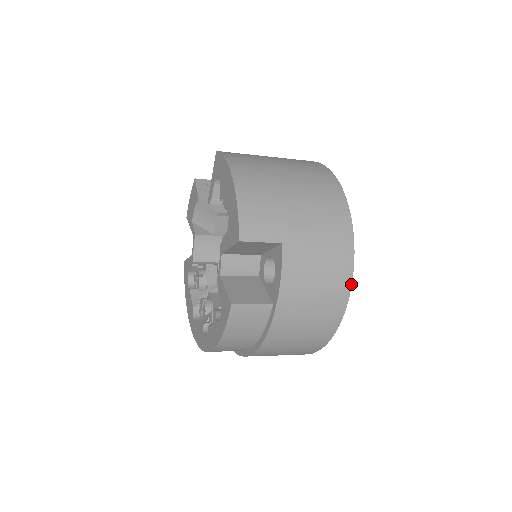
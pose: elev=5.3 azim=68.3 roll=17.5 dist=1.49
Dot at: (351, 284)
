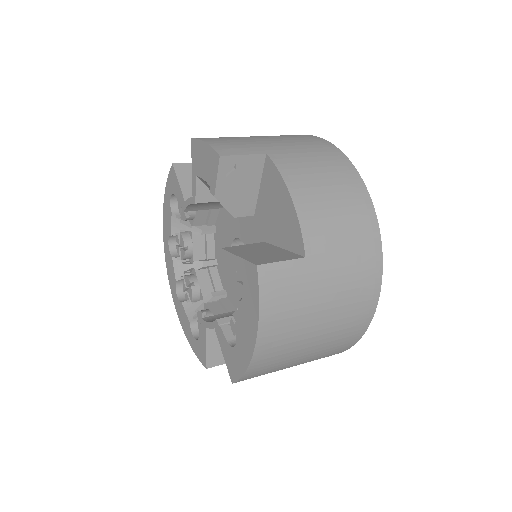
Dot at: occluded
